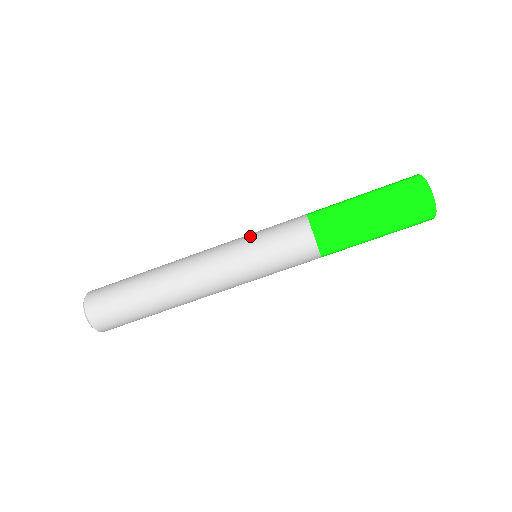
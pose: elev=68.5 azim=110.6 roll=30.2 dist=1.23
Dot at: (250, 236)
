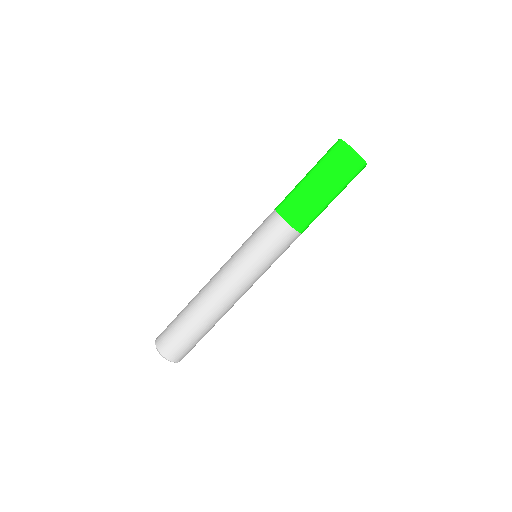
Dot at: (246, 248)
